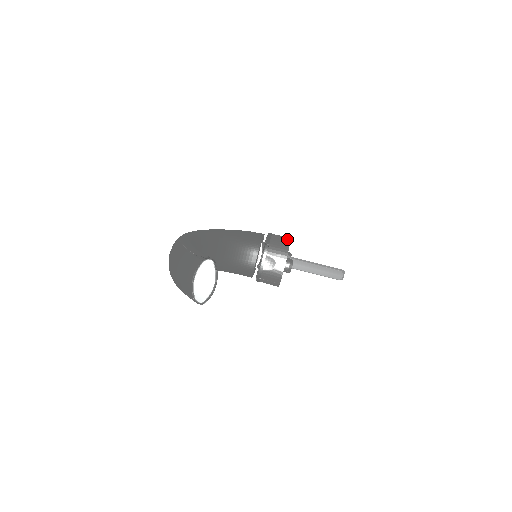
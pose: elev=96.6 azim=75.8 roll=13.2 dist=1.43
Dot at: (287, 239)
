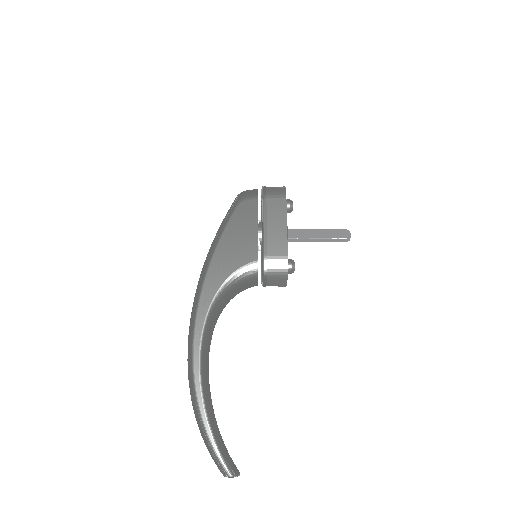
Dot at: (284, 232)
